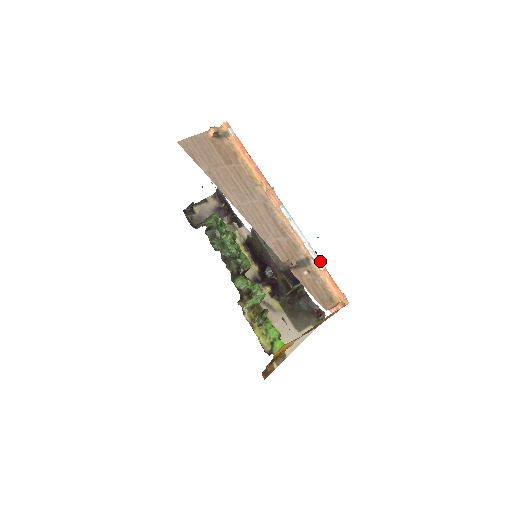
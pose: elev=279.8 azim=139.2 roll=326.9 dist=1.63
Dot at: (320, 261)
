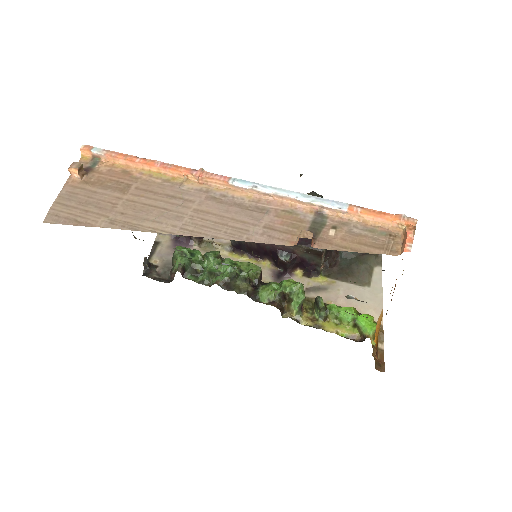
Dot at: (335, 202)
